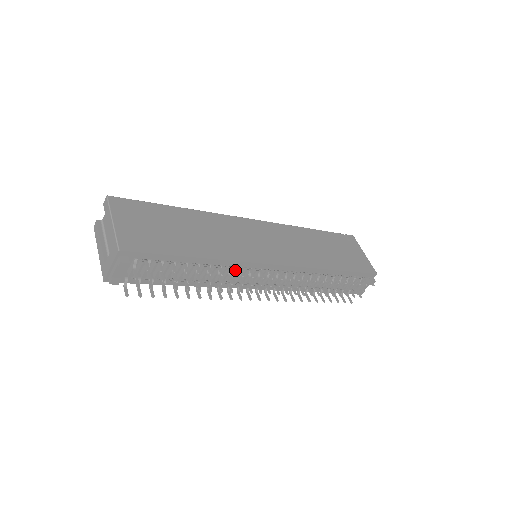
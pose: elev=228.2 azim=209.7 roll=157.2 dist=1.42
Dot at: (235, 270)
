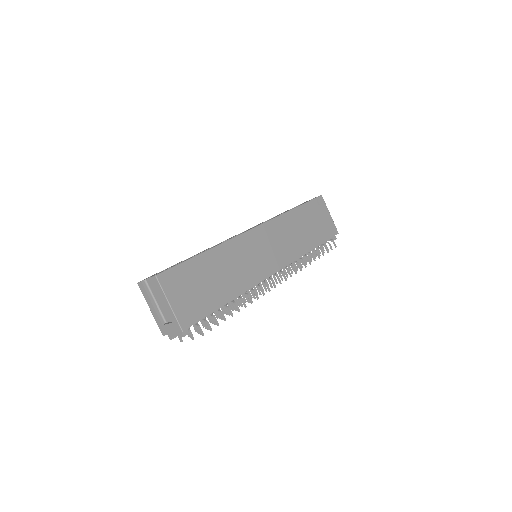
Dot at: occluded
